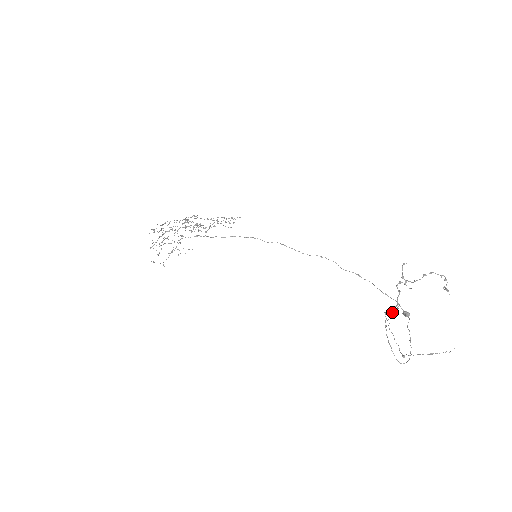
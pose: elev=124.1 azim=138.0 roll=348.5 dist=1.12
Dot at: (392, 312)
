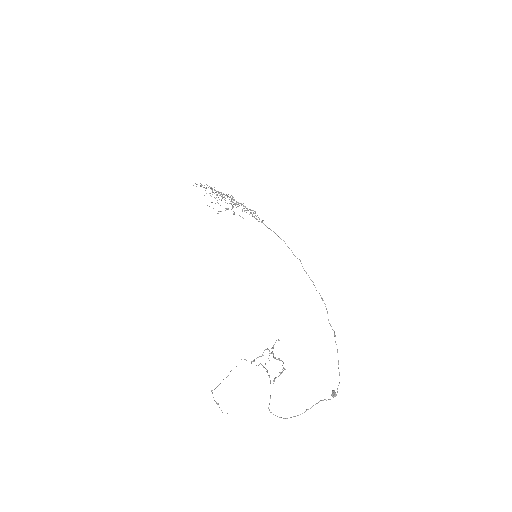
Dot at: (263, 367)
